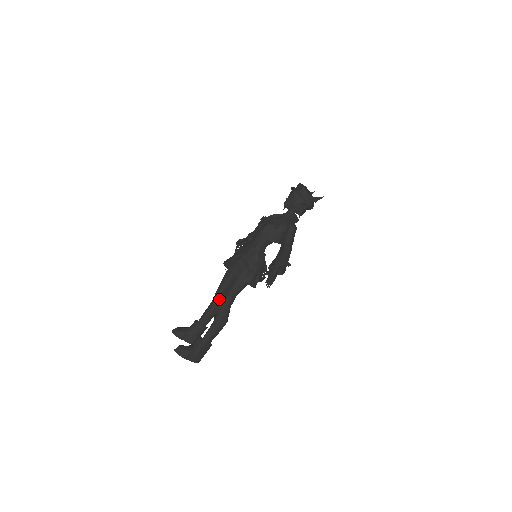
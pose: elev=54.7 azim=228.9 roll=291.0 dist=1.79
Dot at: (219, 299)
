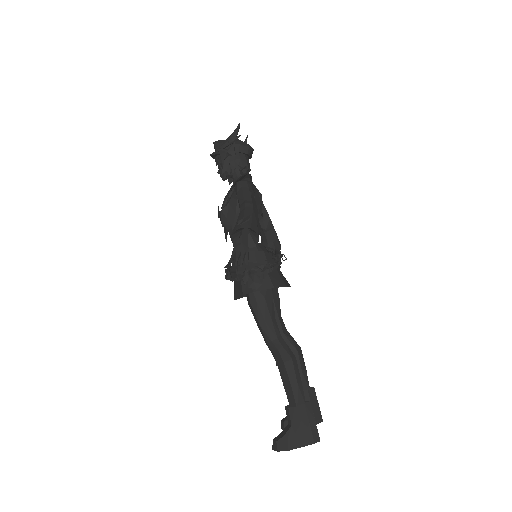
Dot at: occluded
